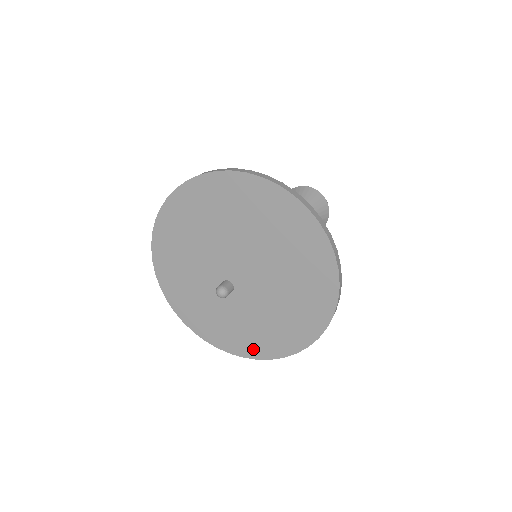
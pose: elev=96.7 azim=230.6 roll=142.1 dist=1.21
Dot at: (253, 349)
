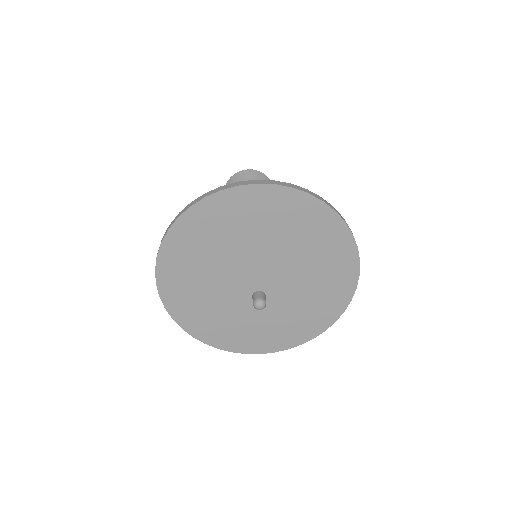
Dot at: (316, 326)
